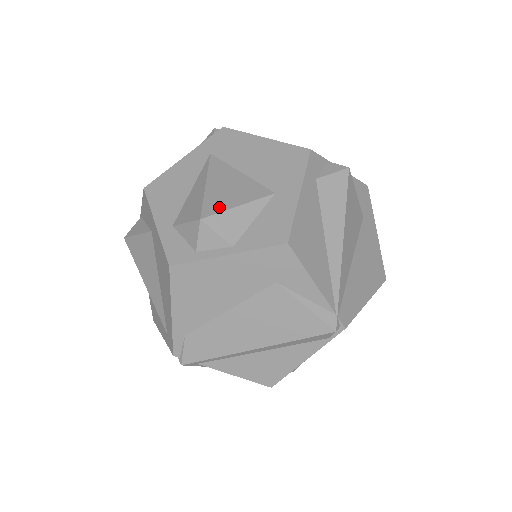
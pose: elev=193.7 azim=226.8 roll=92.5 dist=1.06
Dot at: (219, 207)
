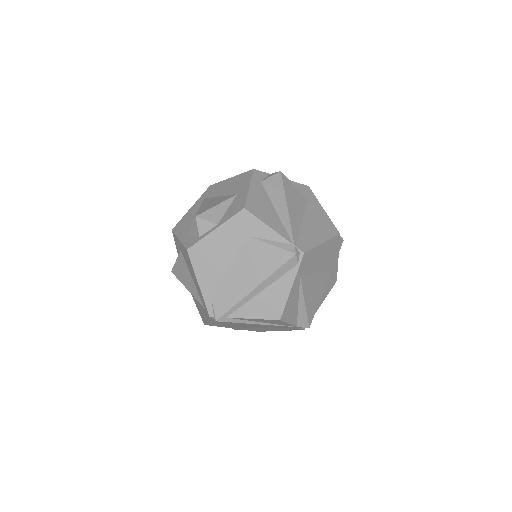
Dot at: (206, 209)
